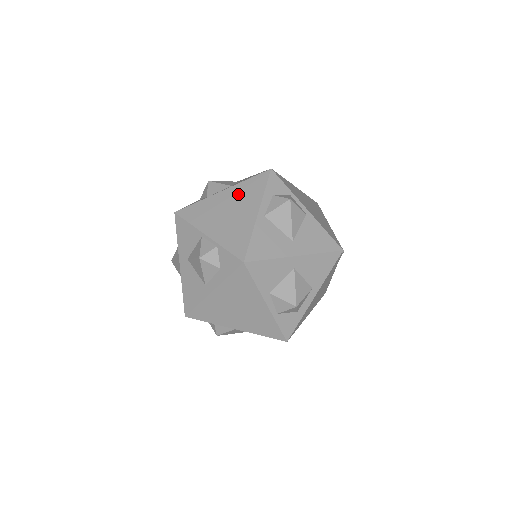
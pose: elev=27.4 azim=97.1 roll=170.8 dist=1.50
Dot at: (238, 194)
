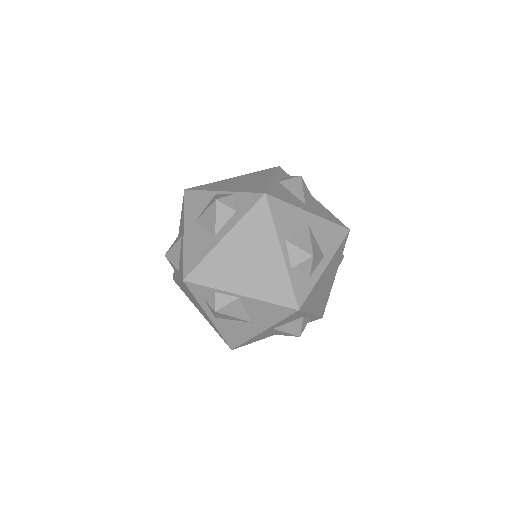
Dot at: (250, 176)
